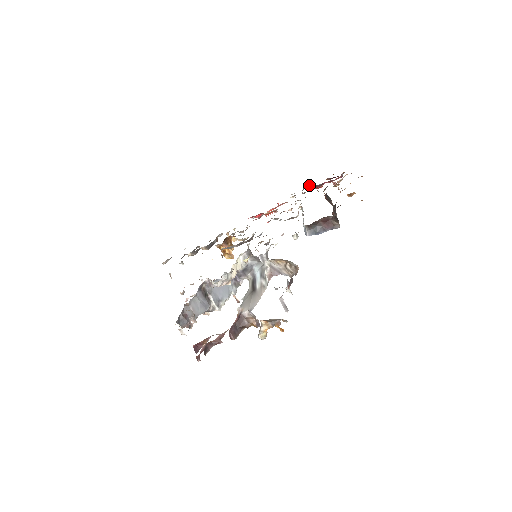
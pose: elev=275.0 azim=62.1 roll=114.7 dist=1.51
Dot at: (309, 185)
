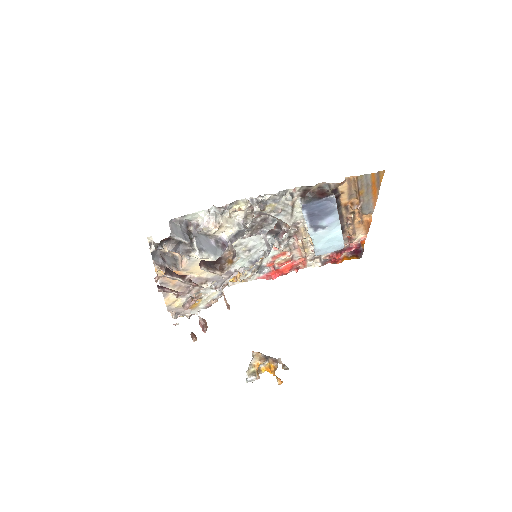
Dot at: (329, 261)
